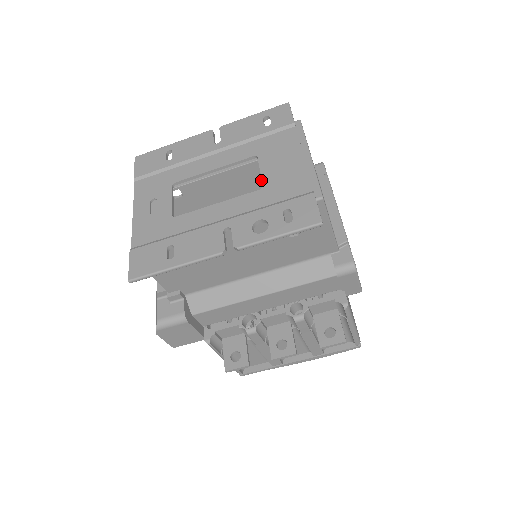
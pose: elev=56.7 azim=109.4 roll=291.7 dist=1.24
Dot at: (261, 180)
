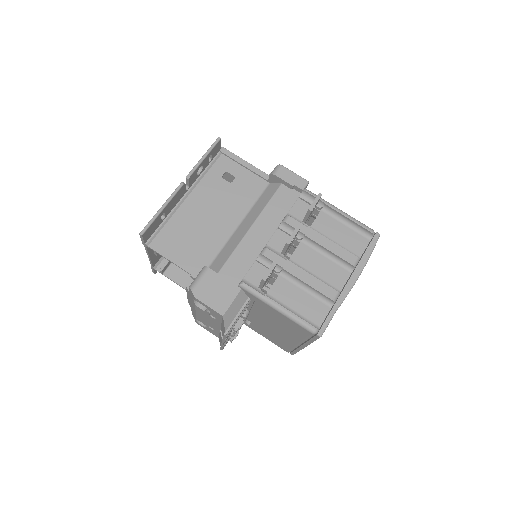
Dot at: occluded
